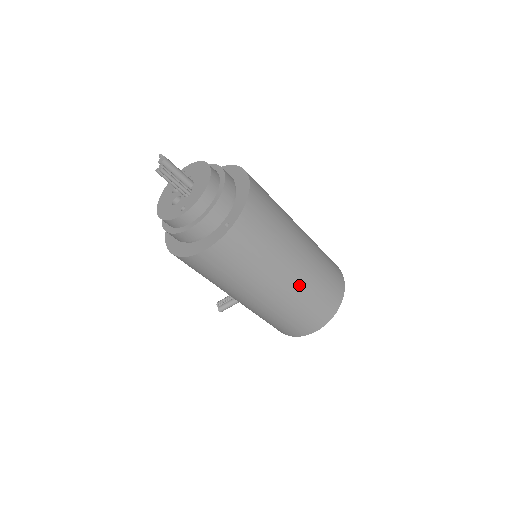
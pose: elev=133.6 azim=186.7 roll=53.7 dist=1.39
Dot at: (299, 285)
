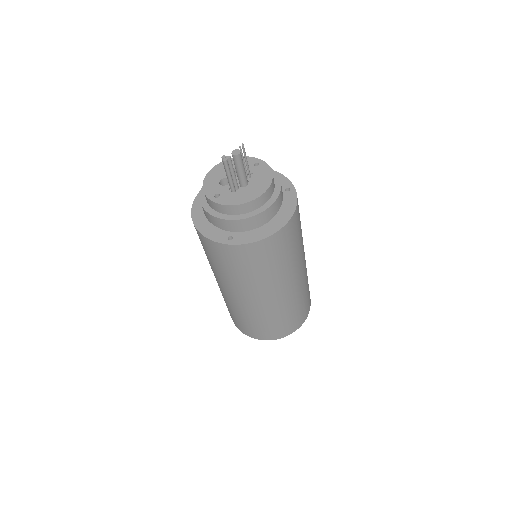
Dot at: (251, 308)
